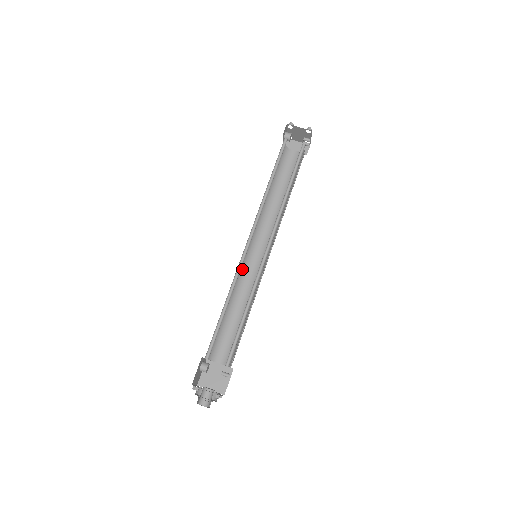
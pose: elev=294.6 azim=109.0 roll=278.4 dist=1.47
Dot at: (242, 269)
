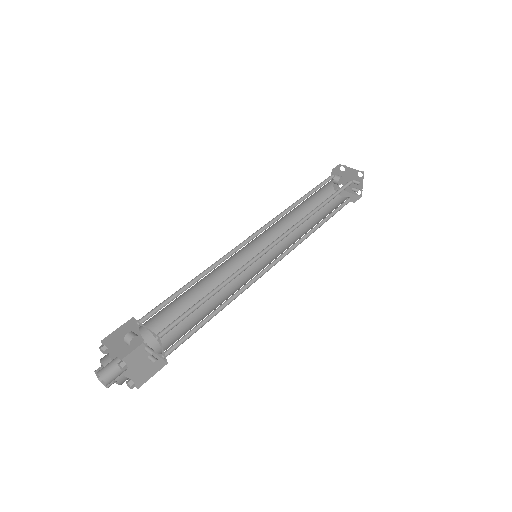
Dot at: (235, 268)
